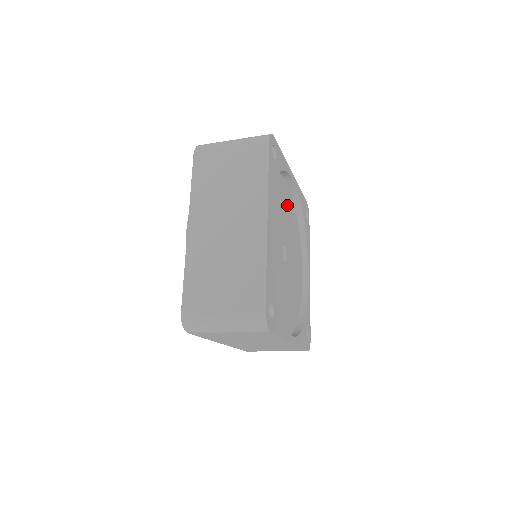
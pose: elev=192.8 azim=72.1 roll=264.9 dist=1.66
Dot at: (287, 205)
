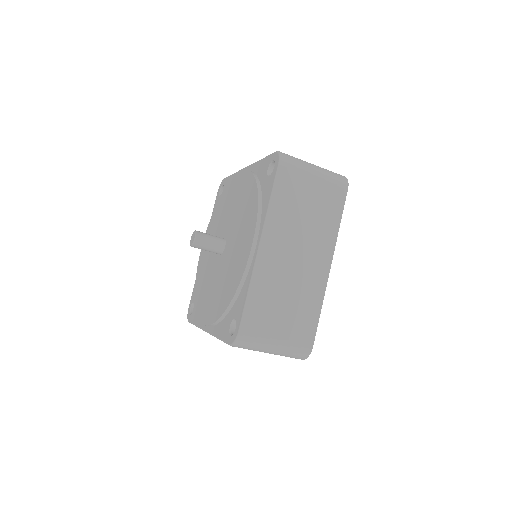
Dot at: occluded
